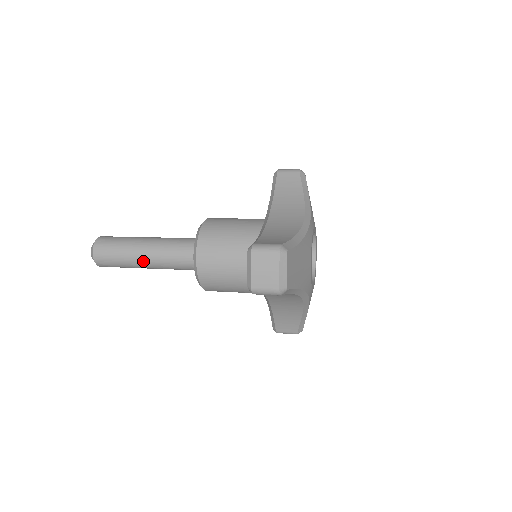
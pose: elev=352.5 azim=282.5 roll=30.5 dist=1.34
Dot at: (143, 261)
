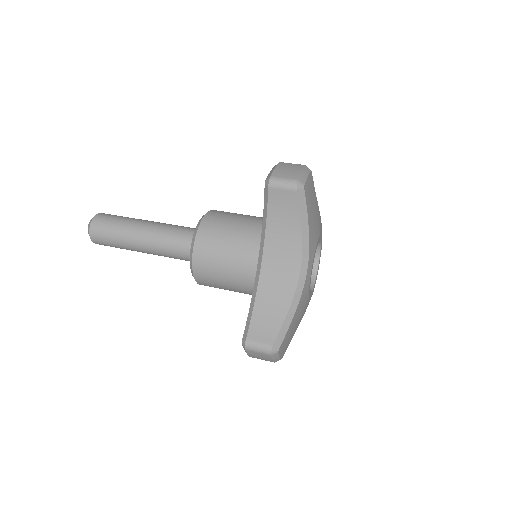
Dot at: occluded
